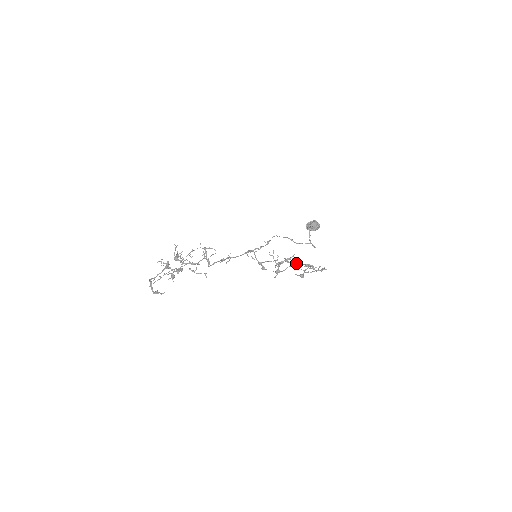
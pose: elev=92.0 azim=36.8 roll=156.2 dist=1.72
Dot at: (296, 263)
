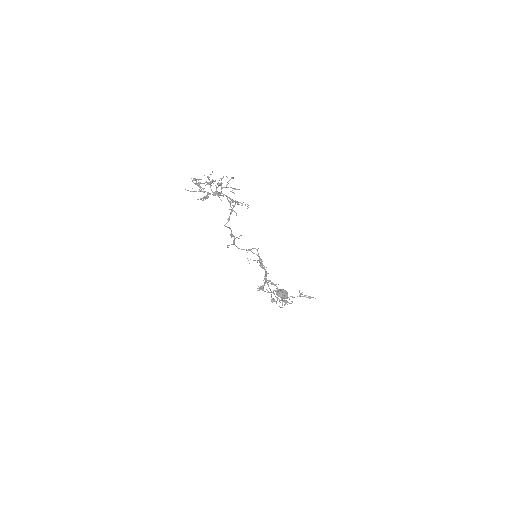
Dot at: (273, 298)
